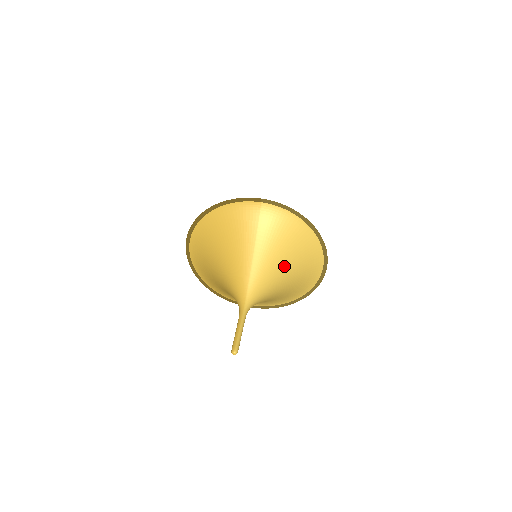
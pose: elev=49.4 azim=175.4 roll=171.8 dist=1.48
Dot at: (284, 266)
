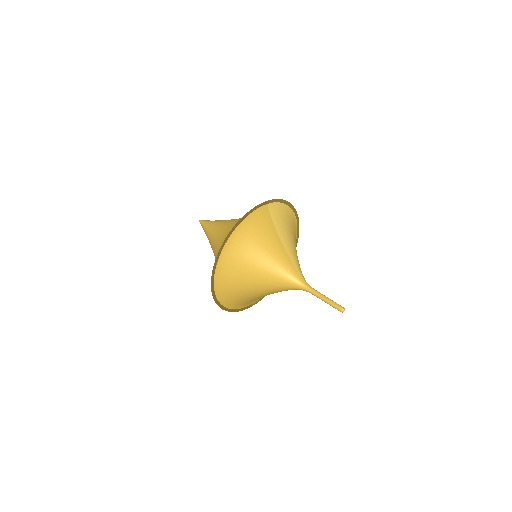
Dot at: (295, 246)
